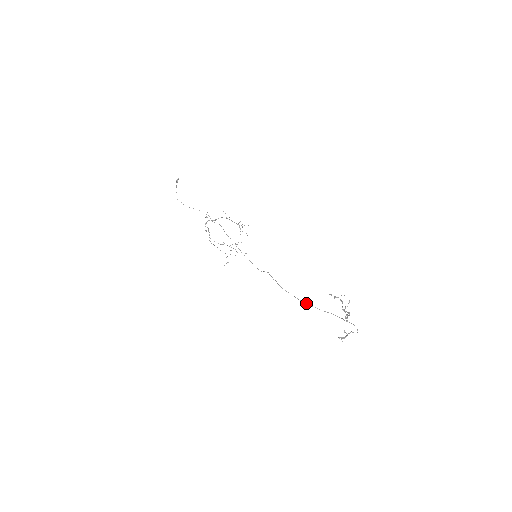
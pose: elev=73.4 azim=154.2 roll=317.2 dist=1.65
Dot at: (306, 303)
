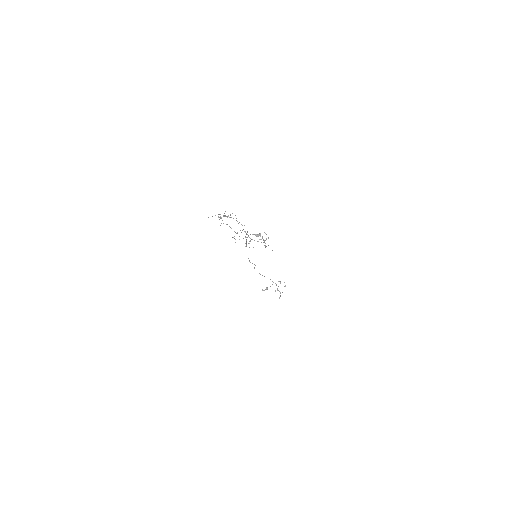
Dot at: (260, 274)
